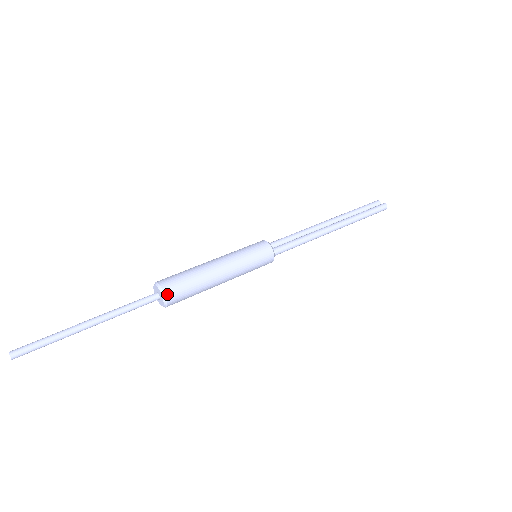
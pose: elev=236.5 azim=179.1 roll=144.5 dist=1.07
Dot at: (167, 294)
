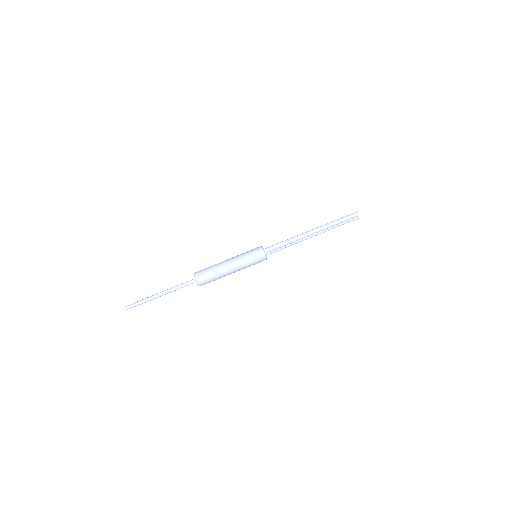
Dot at: (196, 274)
